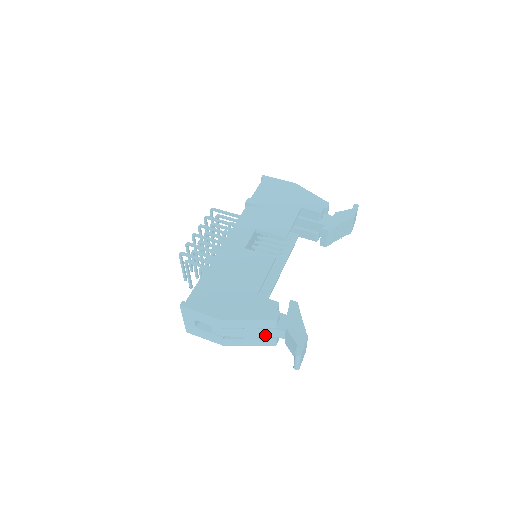
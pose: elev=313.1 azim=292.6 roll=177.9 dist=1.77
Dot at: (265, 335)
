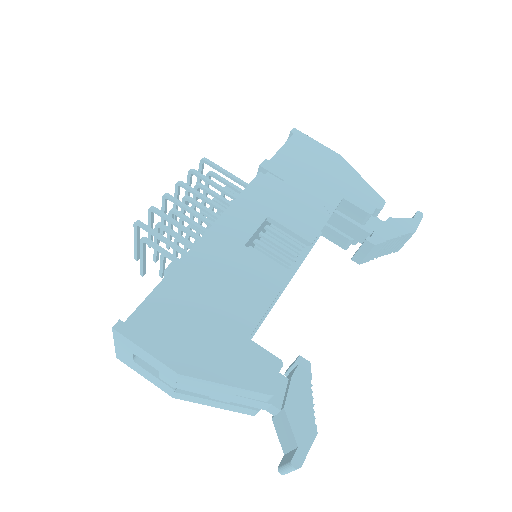
Dot at: (244, 403)
